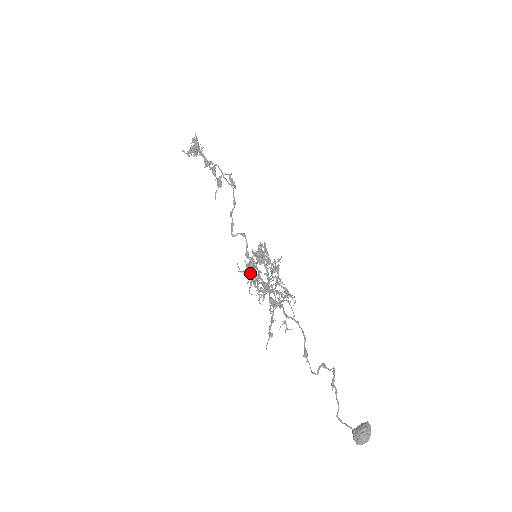
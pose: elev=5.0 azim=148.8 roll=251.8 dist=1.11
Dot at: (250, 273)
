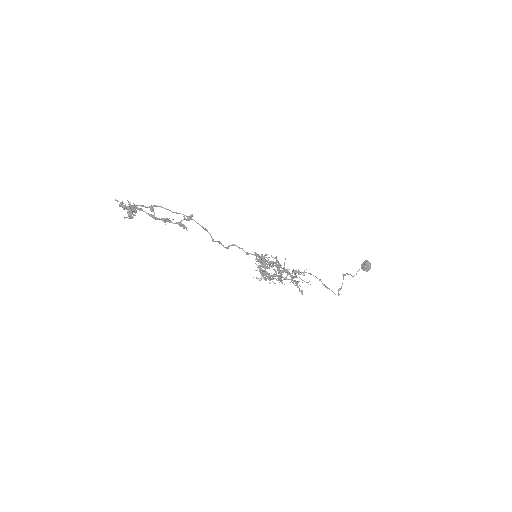
Dot at: (266, 276)
